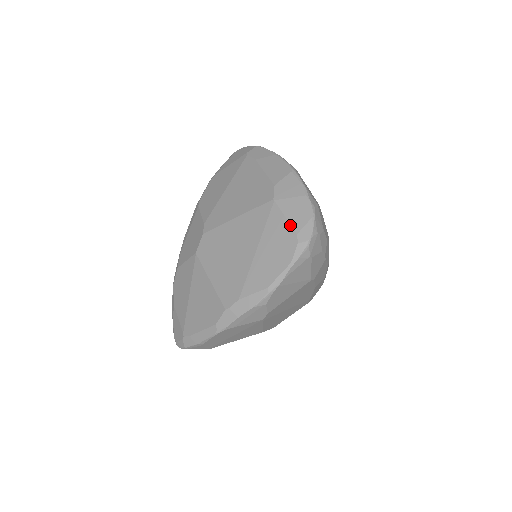
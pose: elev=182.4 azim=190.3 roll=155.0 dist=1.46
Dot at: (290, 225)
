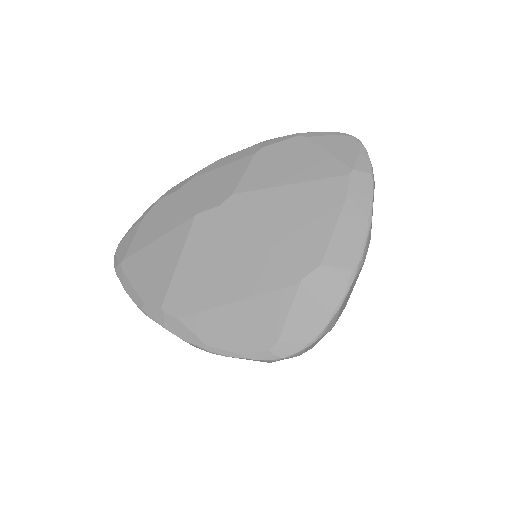
Dot at: (283, 326)
